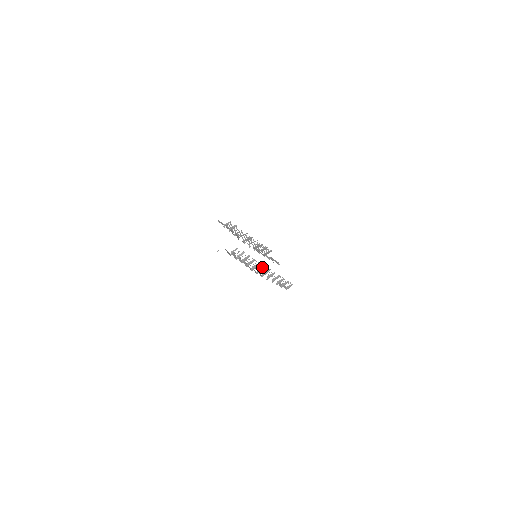
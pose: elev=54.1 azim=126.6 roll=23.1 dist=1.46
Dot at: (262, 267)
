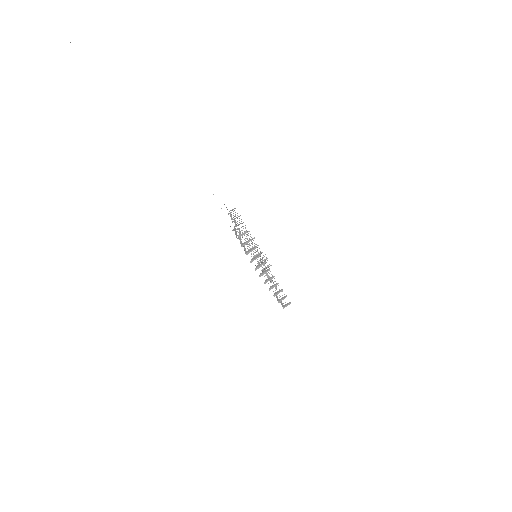
Dot at: (262, 263)
